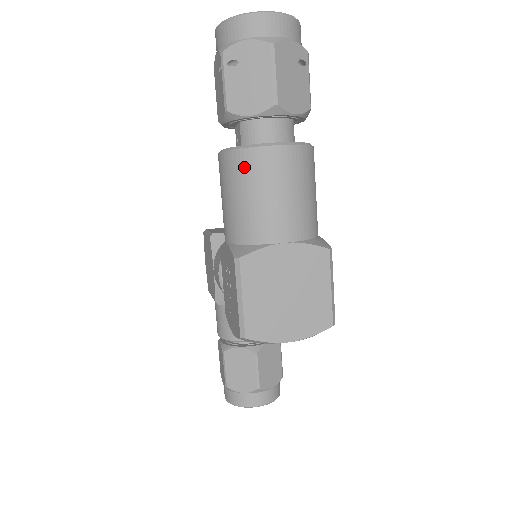
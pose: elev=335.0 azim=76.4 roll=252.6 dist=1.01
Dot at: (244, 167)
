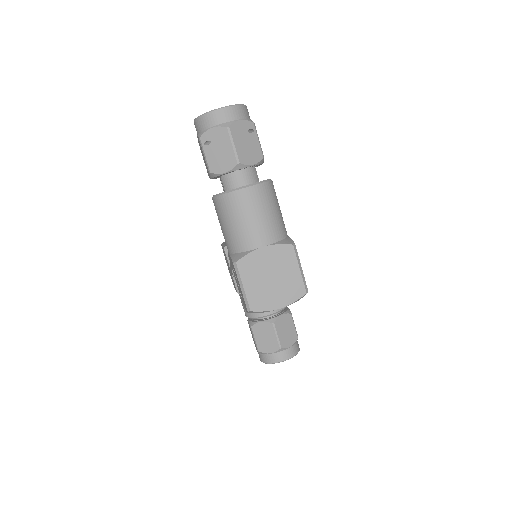
Dot at: (228, 205)
